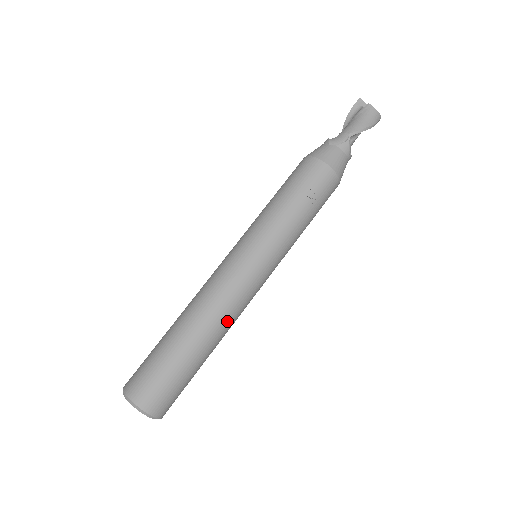
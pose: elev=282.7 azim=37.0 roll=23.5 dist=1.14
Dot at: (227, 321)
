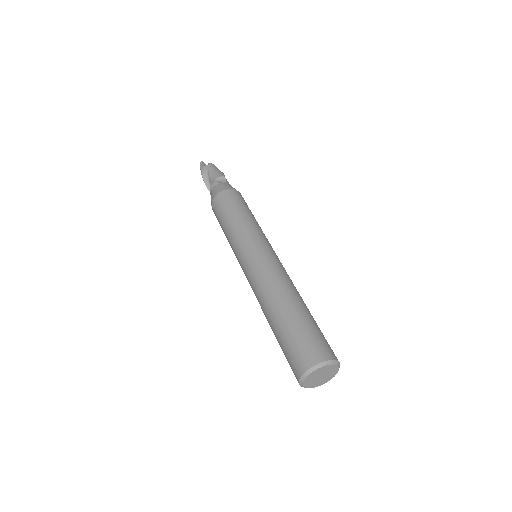
Dot at: occluded
